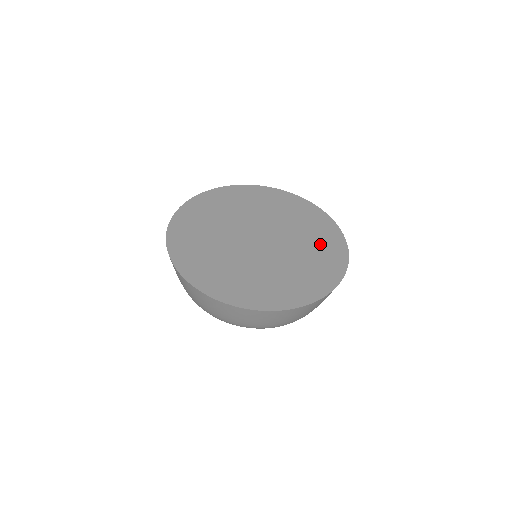
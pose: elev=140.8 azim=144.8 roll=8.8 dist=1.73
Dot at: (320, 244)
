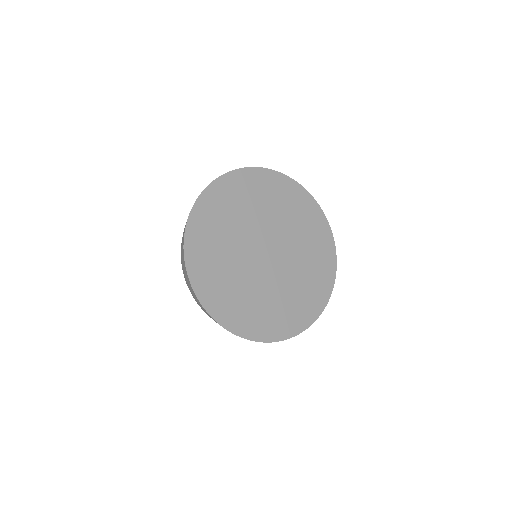
Dot at: (316, 264)
